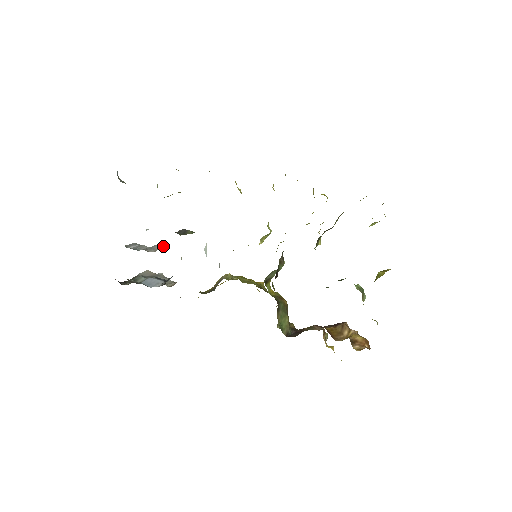
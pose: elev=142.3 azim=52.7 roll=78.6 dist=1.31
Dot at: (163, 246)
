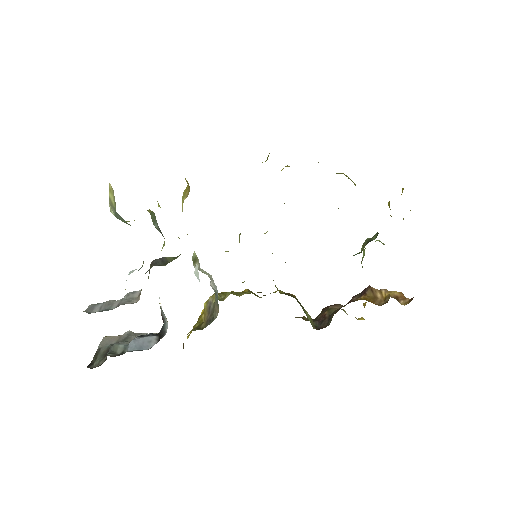
Dot at: (139, 291)
